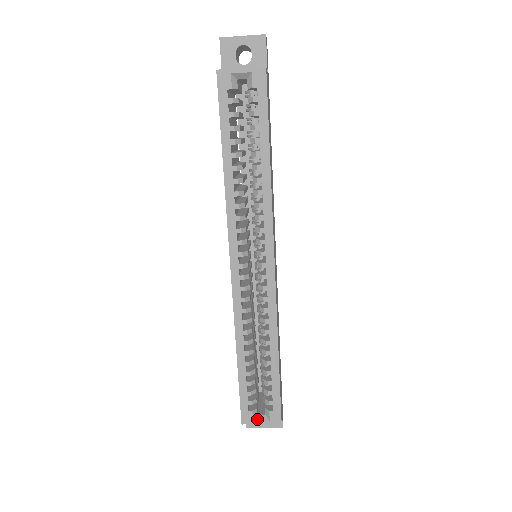
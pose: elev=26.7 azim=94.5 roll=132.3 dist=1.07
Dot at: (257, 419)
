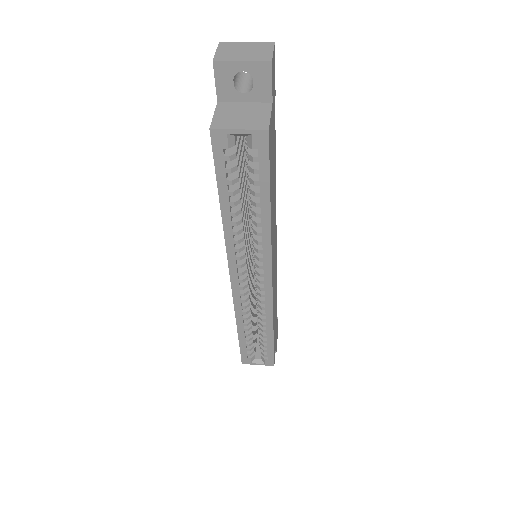
Dot at: (254, 362)
